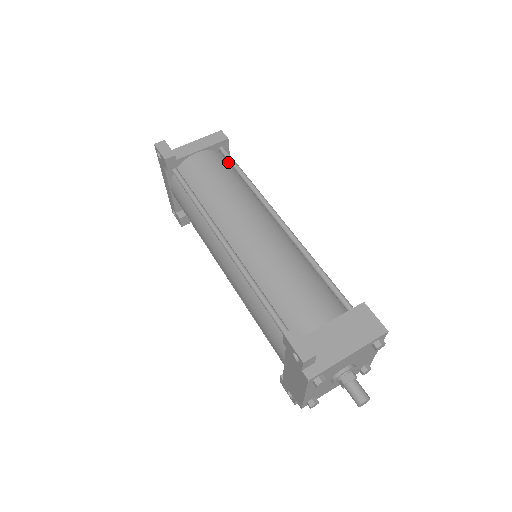
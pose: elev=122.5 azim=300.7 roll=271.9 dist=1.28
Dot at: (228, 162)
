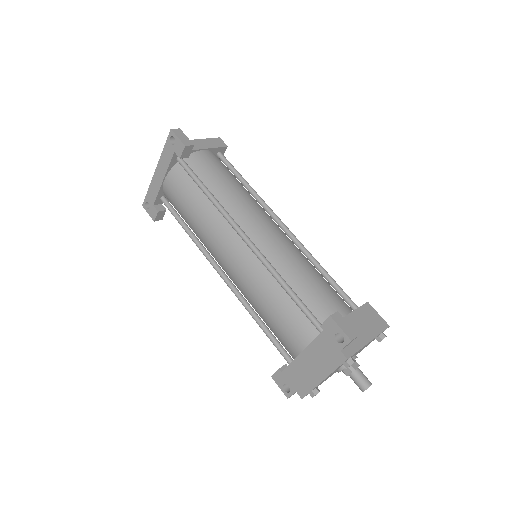
Dot at: occluded
